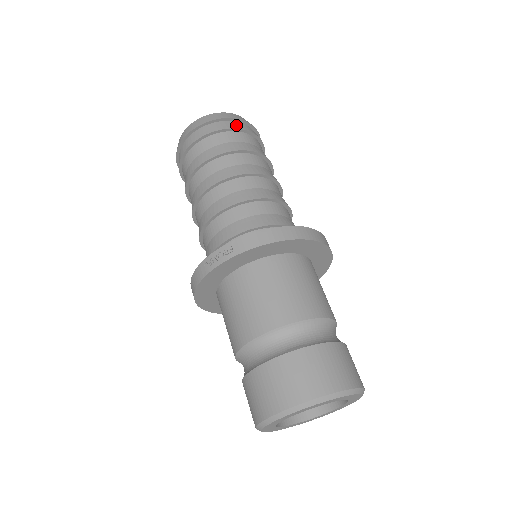
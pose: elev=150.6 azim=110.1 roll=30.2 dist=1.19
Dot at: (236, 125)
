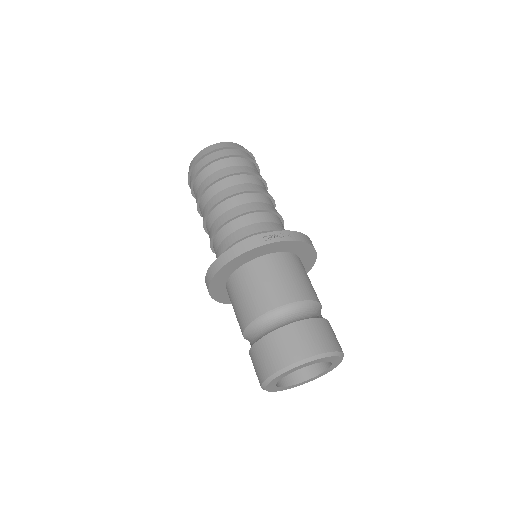
Dot at: occluded
